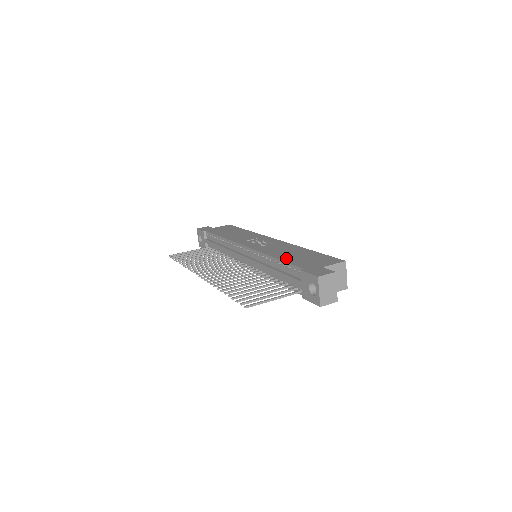
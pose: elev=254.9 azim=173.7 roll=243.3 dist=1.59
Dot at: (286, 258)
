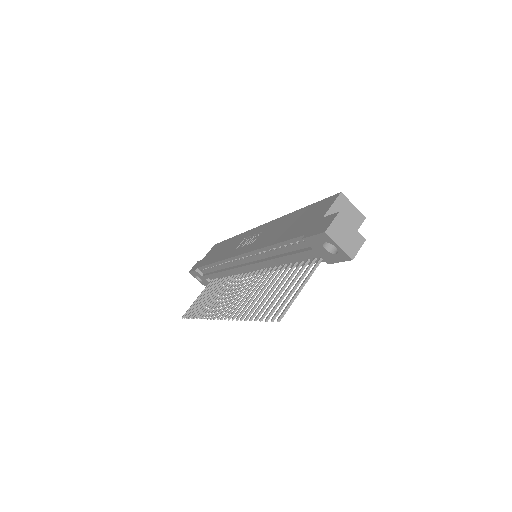
Dot at: (281, 237)
